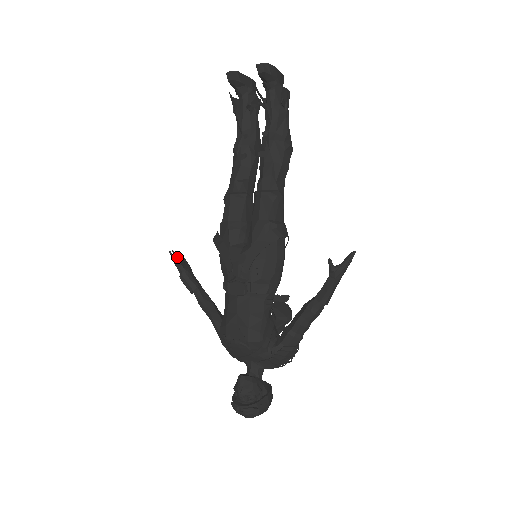
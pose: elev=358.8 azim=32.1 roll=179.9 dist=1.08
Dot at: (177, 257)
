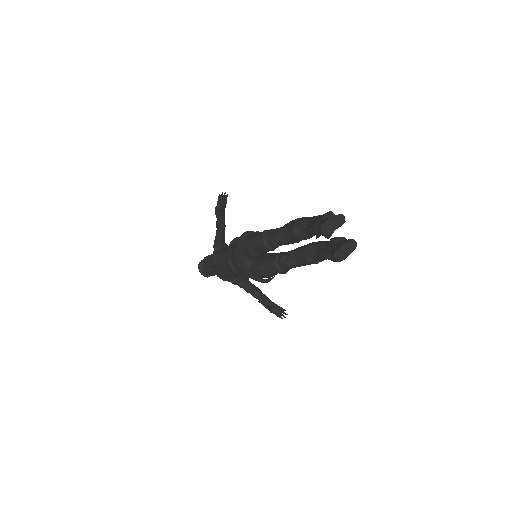
Dot at: (222, 198)
